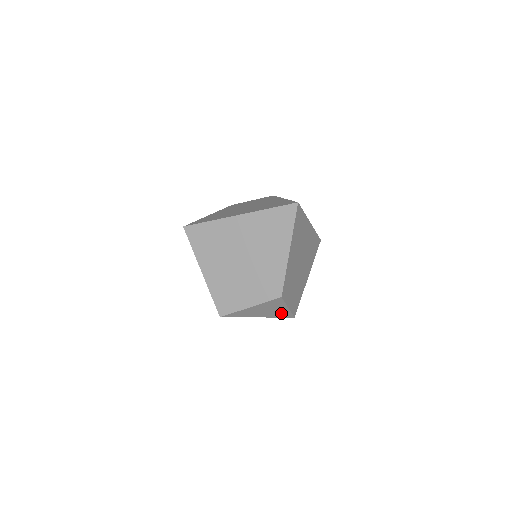
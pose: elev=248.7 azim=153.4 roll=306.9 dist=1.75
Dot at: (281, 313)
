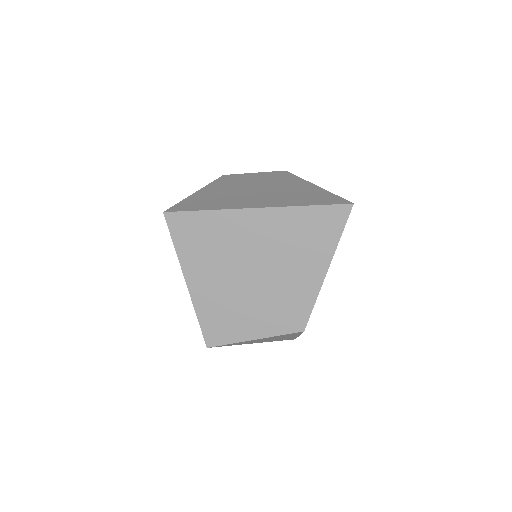
Dot at: (285, 338)
